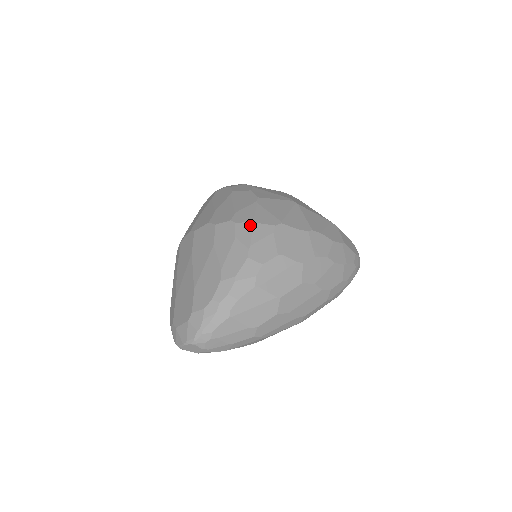
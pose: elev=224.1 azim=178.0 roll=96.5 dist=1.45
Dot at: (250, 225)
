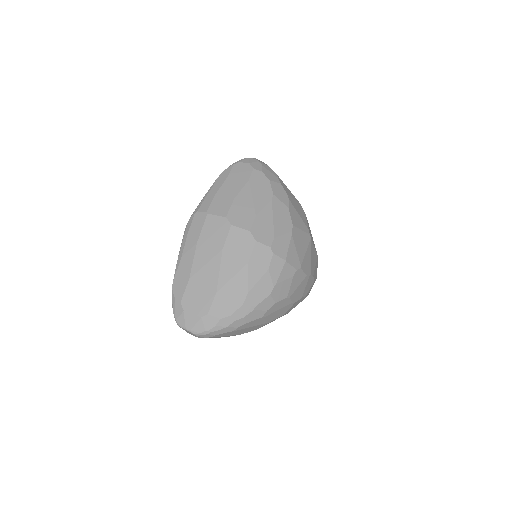
Dot at: (283, 263)
